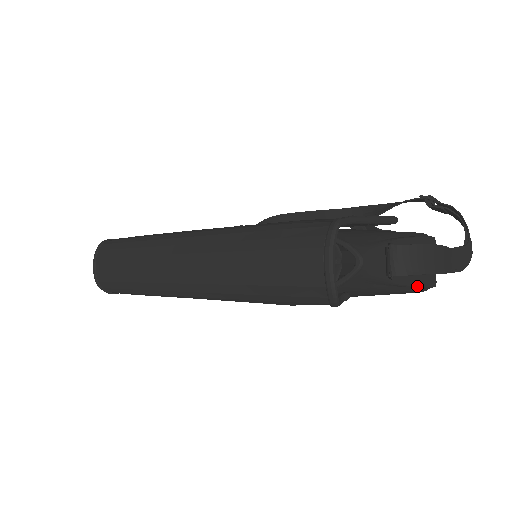
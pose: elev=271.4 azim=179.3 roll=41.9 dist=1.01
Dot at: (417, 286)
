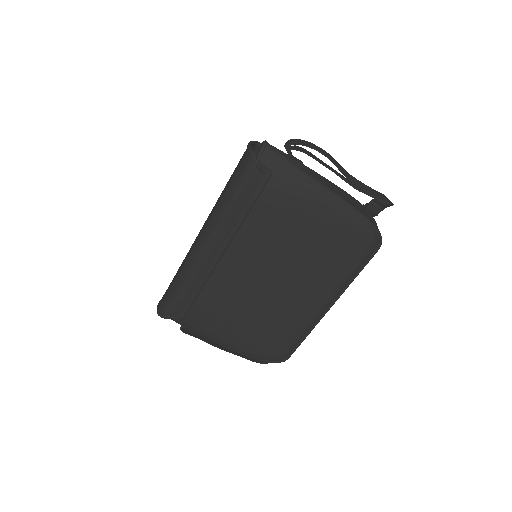
Dot at: (334, 194)
